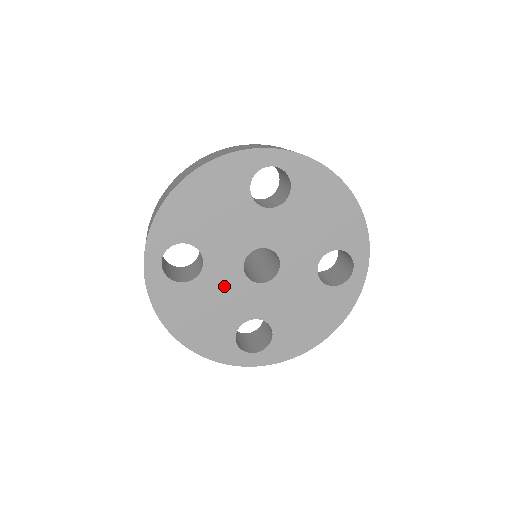
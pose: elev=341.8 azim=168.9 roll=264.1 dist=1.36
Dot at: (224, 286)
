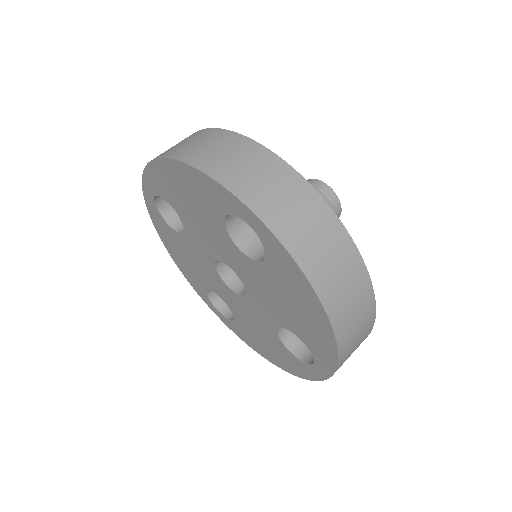
Dot at: (199, 258)
